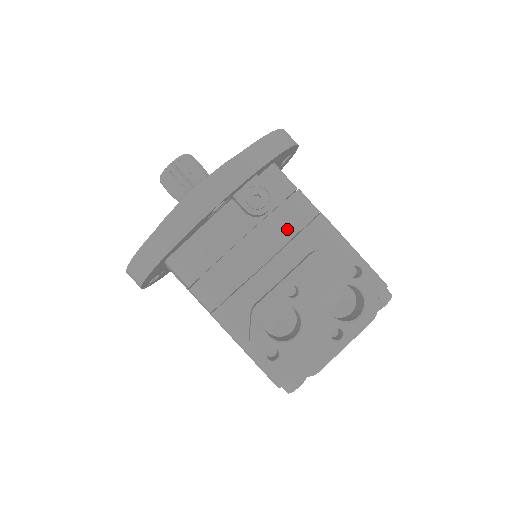
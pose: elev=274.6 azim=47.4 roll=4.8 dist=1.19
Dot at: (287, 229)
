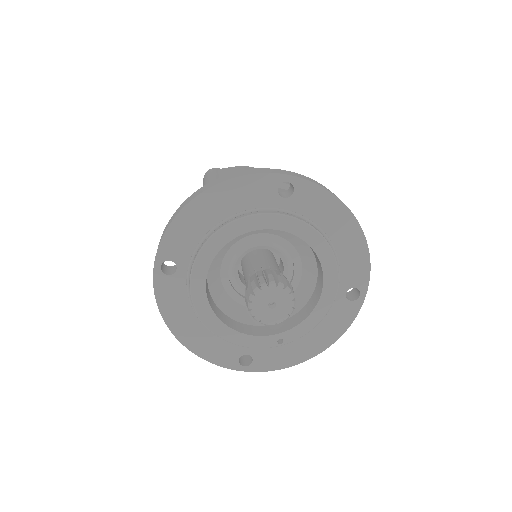
Dot at: occluded
